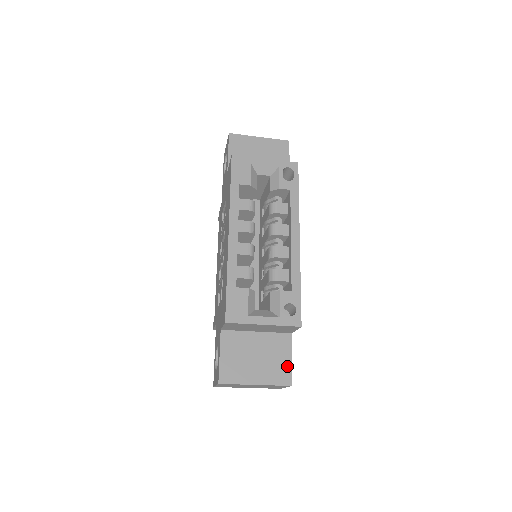
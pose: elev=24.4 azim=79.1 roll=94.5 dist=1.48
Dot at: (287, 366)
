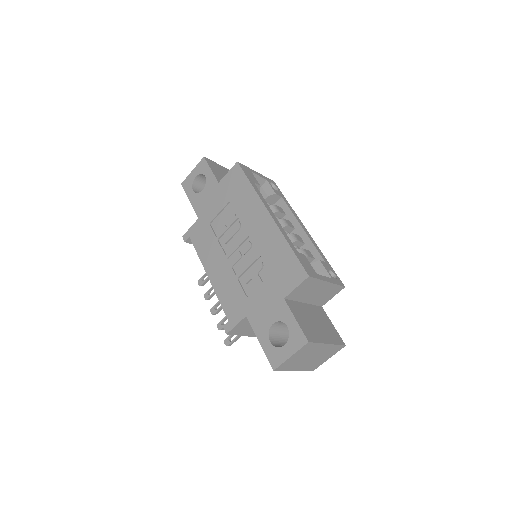
Dot at: (334, 330)
